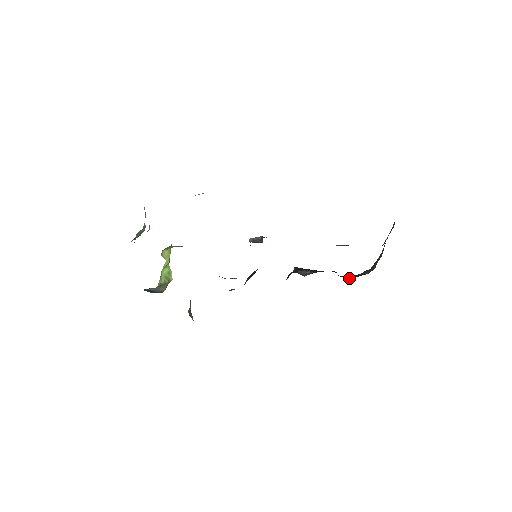
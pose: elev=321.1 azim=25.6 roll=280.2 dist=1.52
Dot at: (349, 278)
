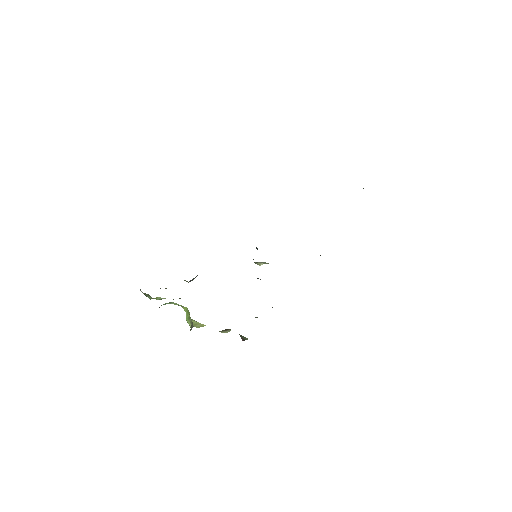
Dot at: occluded
